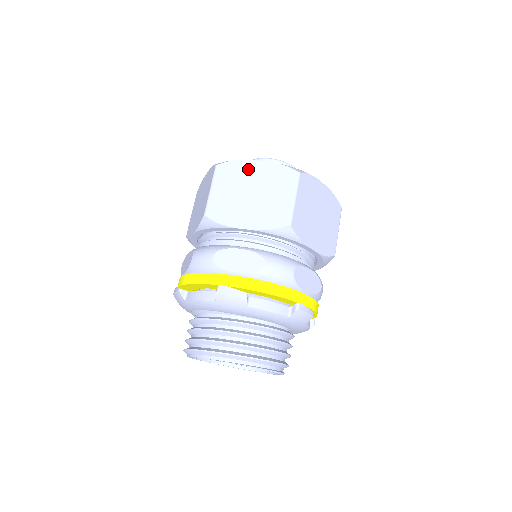
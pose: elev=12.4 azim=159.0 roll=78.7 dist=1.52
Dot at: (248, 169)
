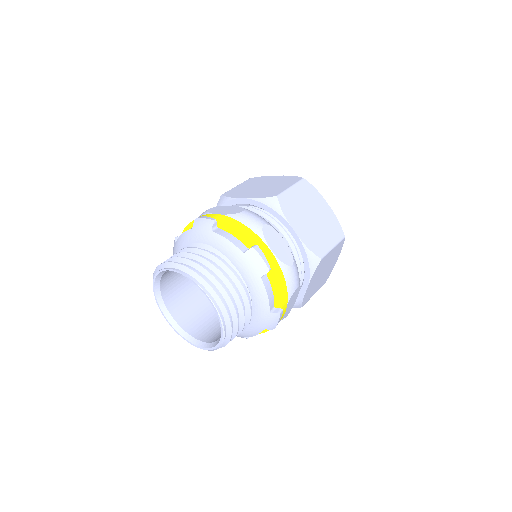
Dot at: (320, 202)
